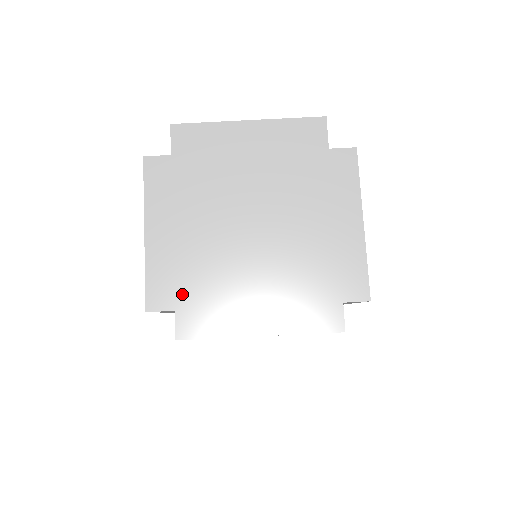
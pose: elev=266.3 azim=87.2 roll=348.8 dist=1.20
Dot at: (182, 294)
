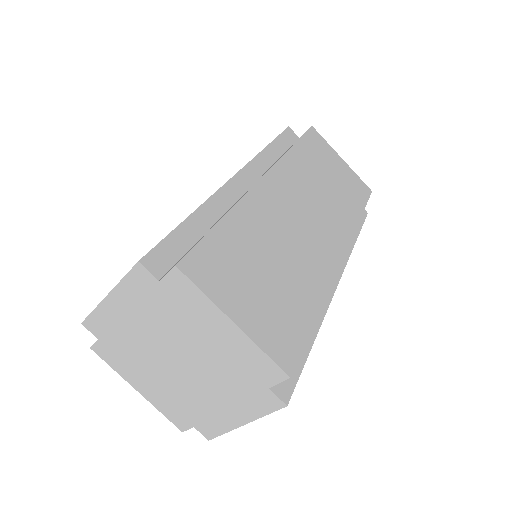
Dot at: (108, 339)
